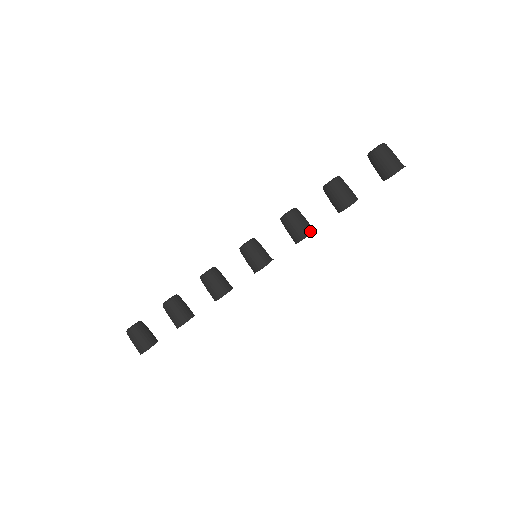
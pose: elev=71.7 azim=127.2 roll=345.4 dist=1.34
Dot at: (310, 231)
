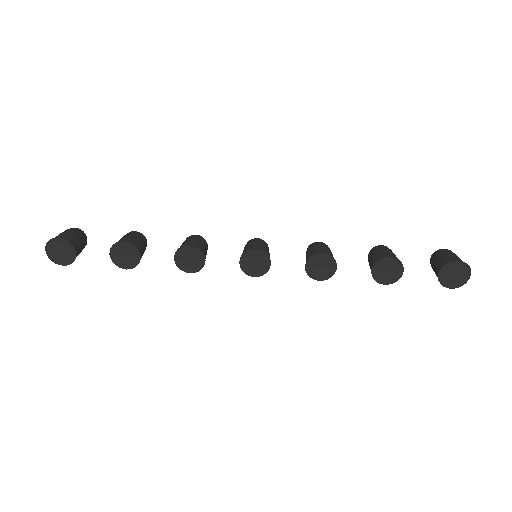
Dot at: (332, 257)
